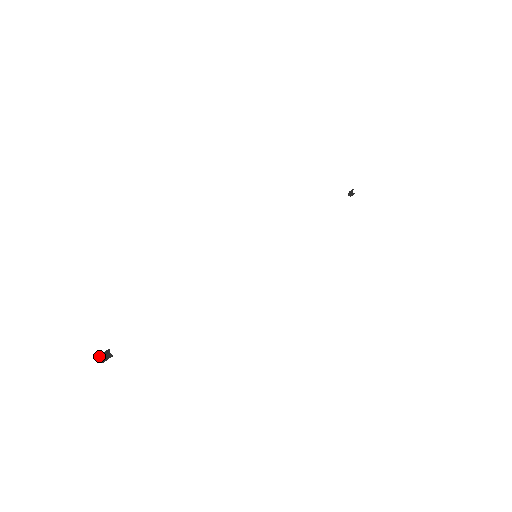
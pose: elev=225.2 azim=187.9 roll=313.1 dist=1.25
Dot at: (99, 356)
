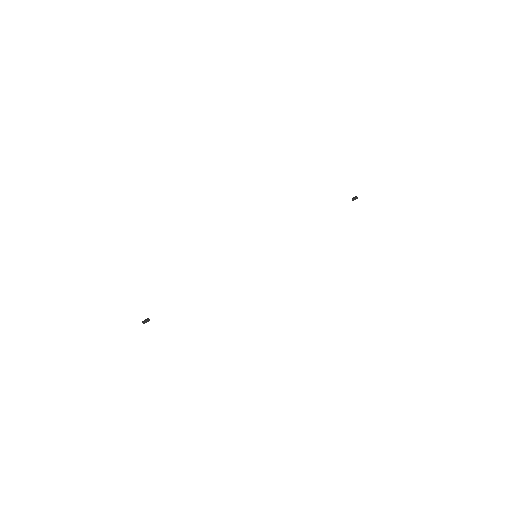
Dot at: (143, 322)
